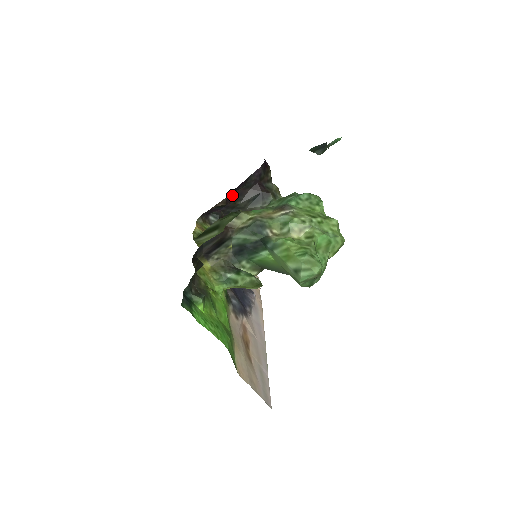
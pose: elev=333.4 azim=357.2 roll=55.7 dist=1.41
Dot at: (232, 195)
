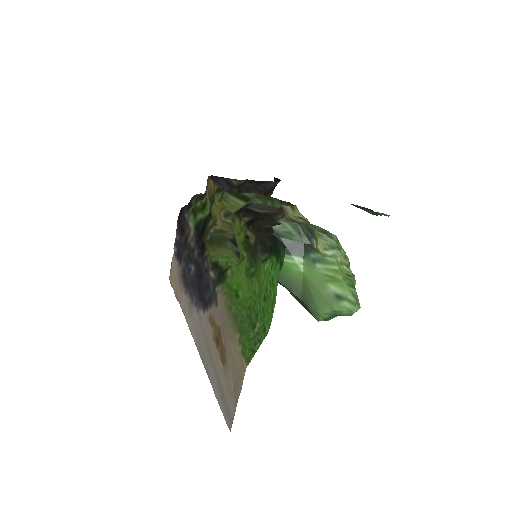
Dot at: (243, 183)
